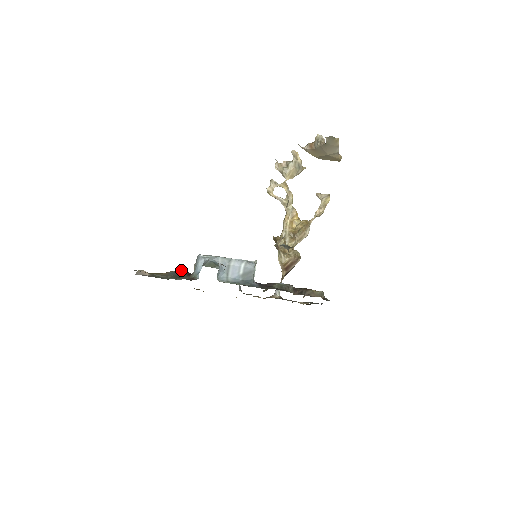
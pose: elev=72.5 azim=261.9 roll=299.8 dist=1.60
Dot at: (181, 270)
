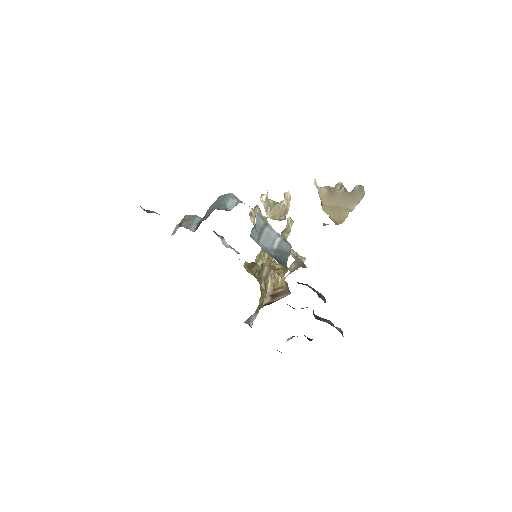
Dot at: occluded
